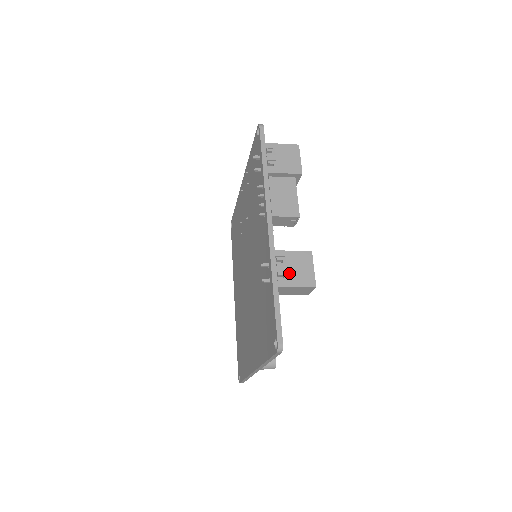
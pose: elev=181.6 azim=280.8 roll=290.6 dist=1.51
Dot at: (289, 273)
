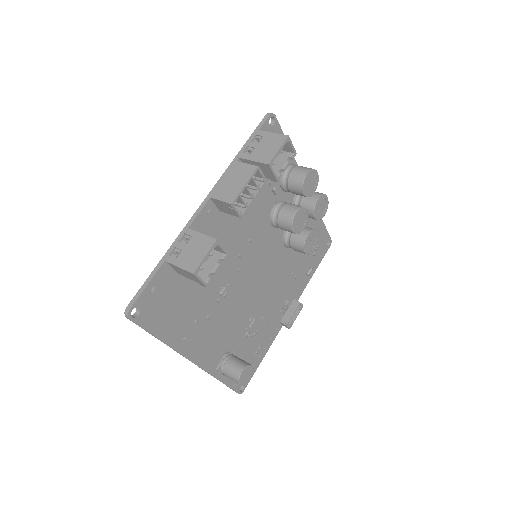
Dot at: (182, 252)
